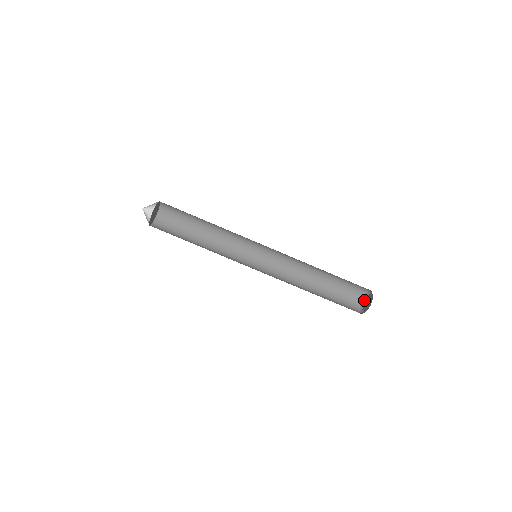
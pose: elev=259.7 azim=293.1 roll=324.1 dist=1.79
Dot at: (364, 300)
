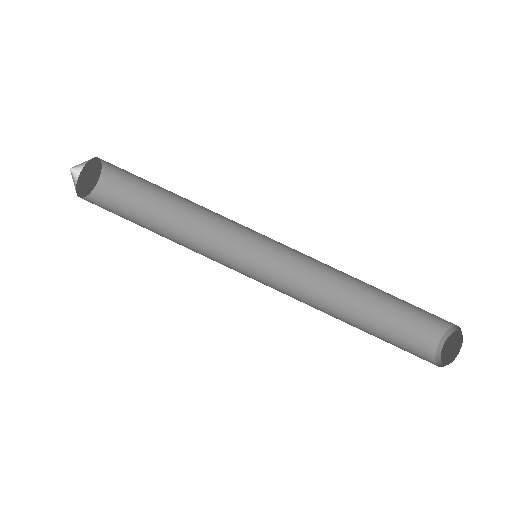
Dot at: (444, 340)
